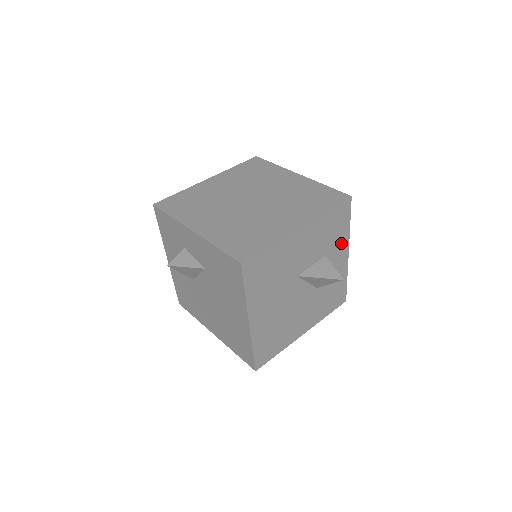
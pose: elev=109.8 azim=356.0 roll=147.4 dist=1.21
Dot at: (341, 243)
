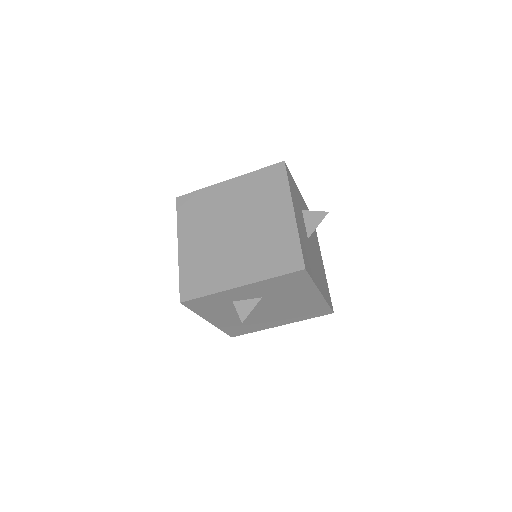
Dot at: (298, 193)
